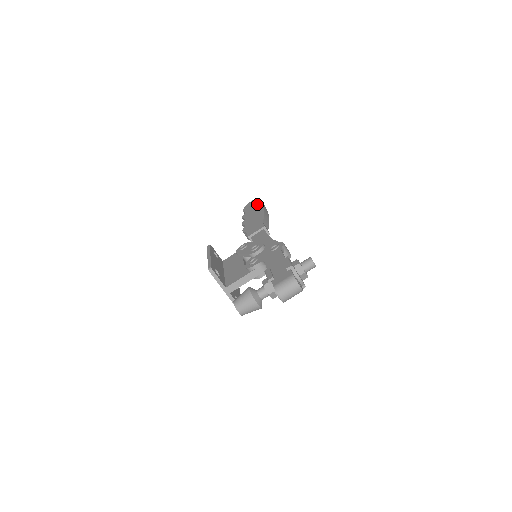
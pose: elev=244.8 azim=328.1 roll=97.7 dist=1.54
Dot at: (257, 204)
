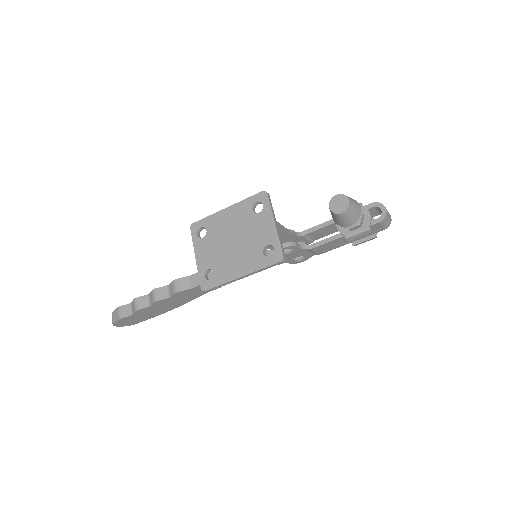
Dot at: occluded
